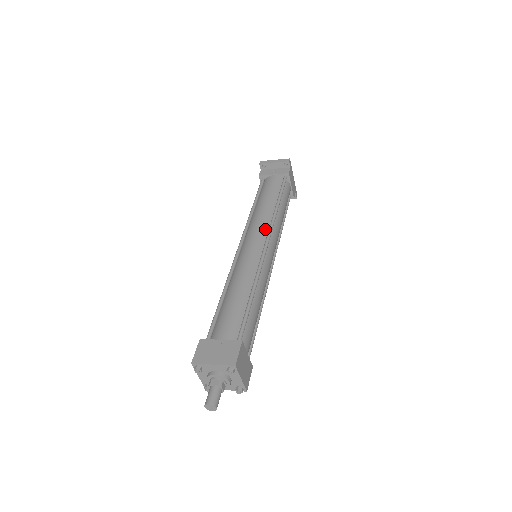
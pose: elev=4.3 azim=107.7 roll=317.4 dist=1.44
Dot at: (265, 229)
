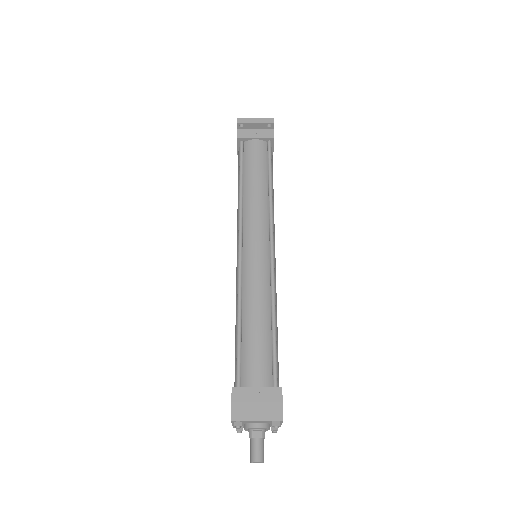
Dot at: (265, 224)
